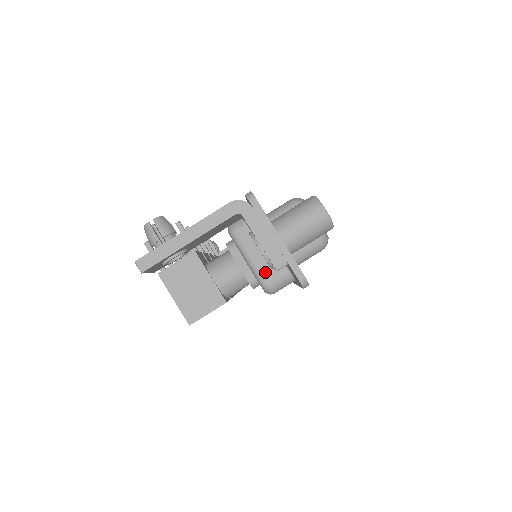
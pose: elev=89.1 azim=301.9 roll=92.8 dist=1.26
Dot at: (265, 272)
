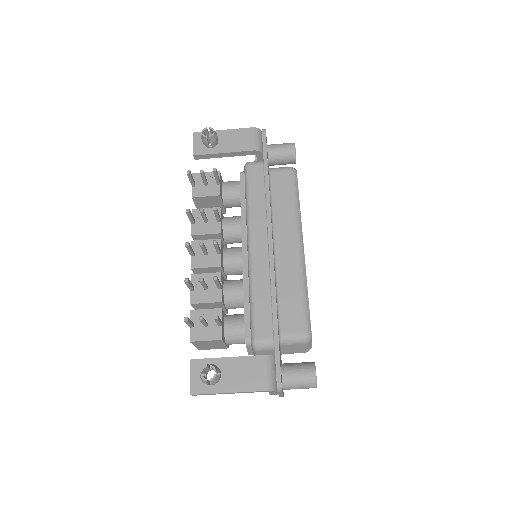
Dot at: occluded
